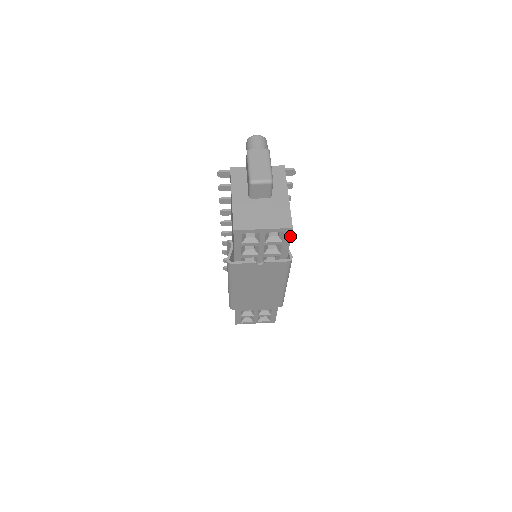
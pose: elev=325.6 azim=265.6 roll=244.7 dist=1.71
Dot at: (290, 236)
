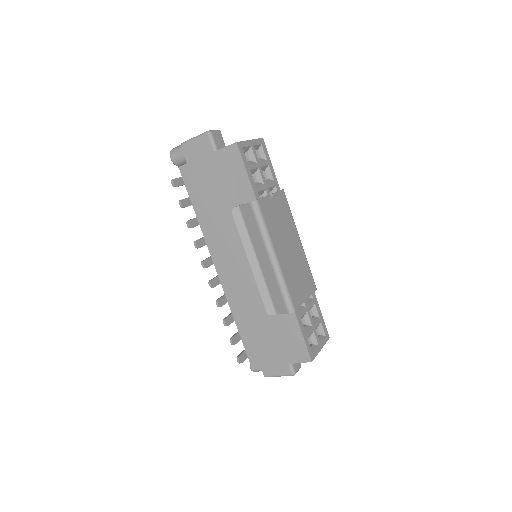
Dot at: (267, 151)
